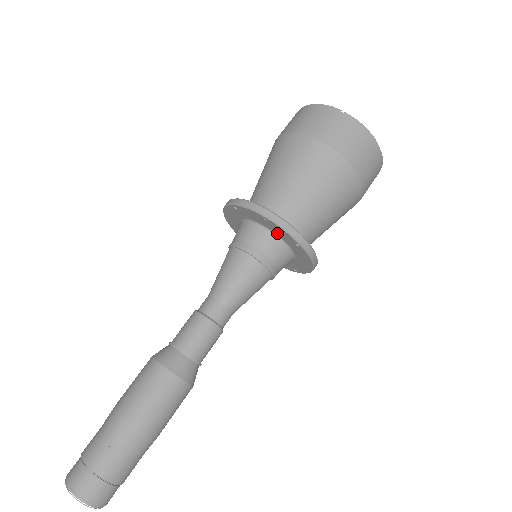
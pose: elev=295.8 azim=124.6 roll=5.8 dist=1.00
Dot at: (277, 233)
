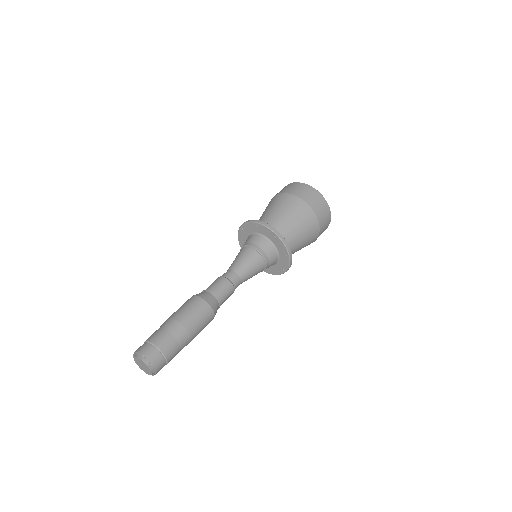
Dot at: (264, 234)
